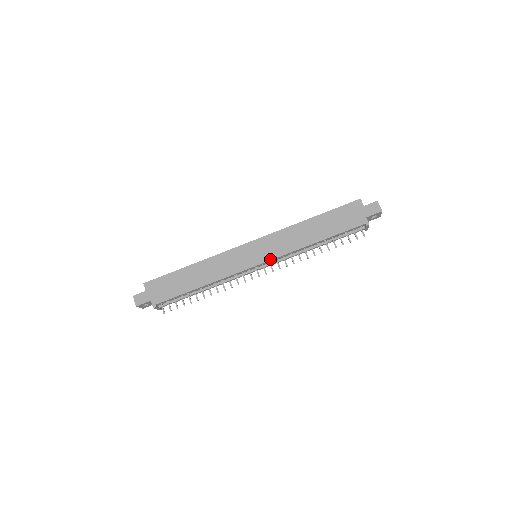
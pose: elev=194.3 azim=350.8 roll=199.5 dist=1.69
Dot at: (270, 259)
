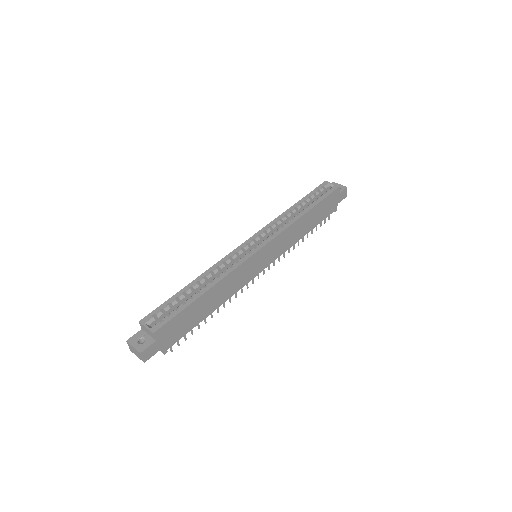
Dot at: (273, 261)
